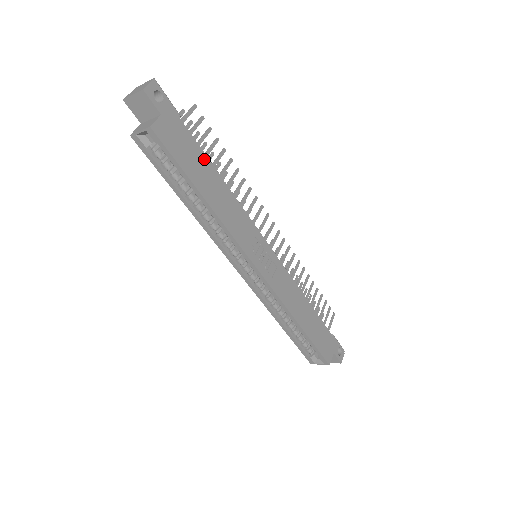
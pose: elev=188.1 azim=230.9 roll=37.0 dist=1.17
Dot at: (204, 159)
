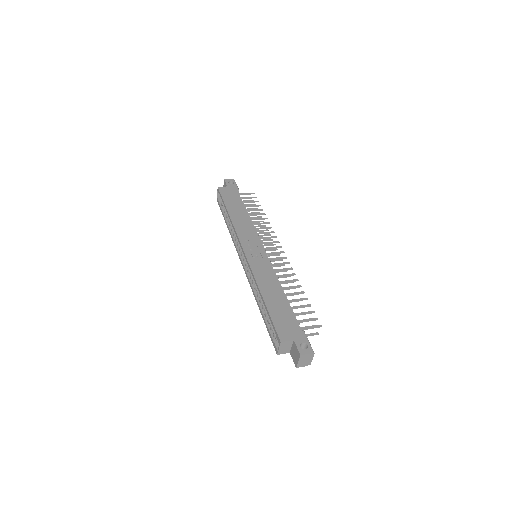
Dot at: (241, 204)
